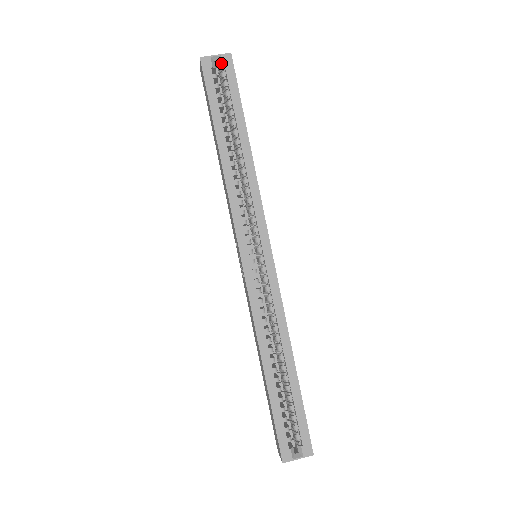
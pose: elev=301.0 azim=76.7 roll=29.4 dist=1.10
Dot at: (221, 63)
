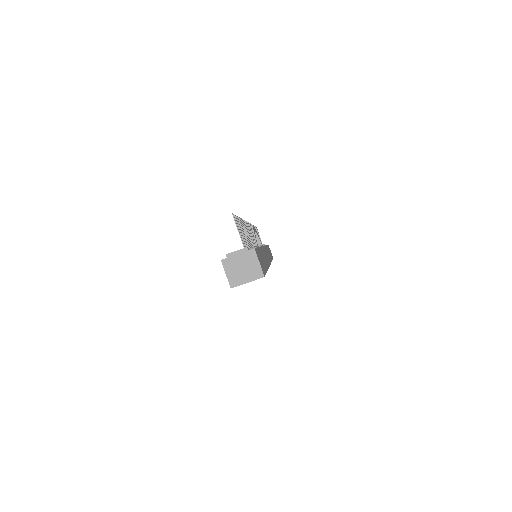
Dot at: occluded
